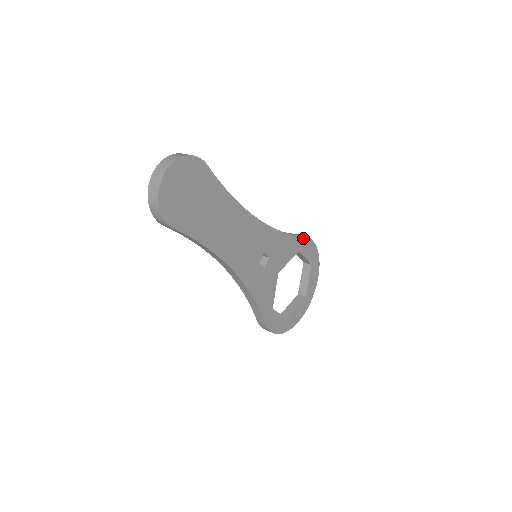
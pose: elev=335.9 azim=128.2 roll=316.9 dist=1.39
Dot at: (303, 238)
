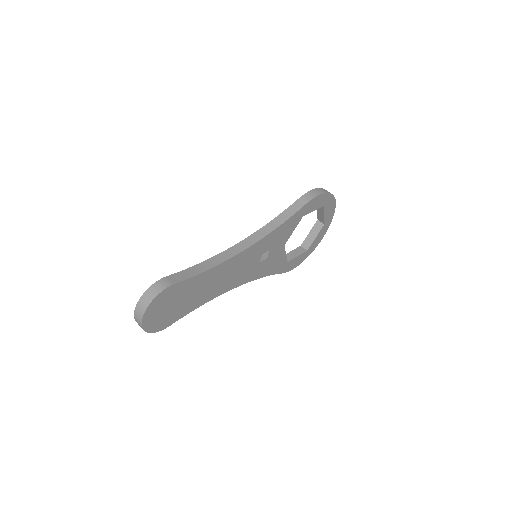
Dot at: (305, 206)
